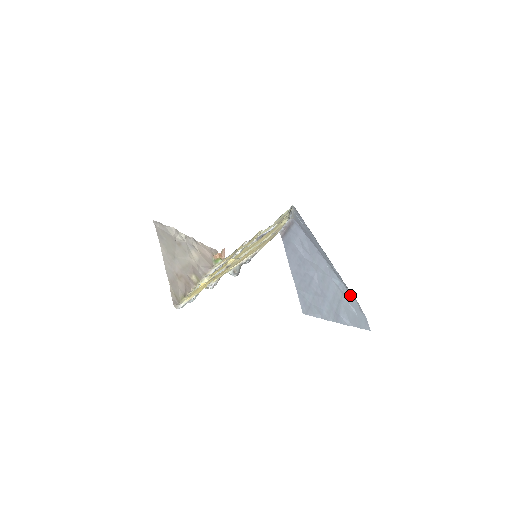
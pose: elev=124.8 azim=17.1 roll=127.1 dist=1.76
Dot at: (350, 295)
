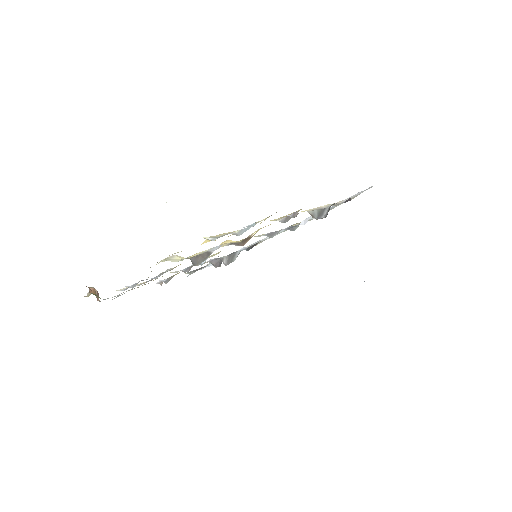
Dot at: occluded
